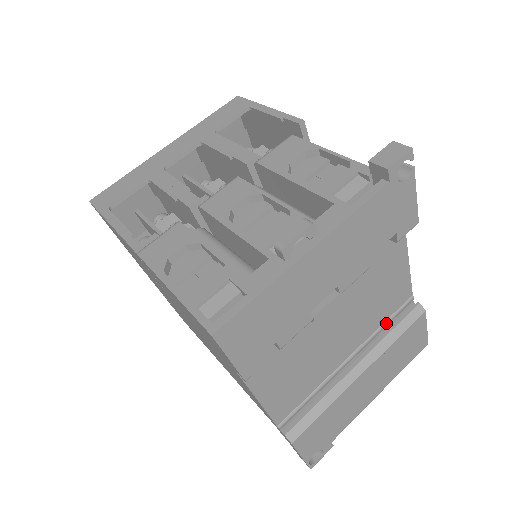
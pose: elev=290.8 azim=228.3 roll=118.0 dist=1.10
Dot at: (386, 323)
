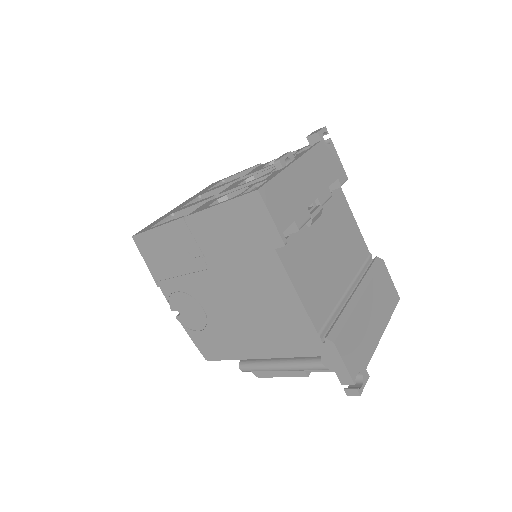
Dot at: (361, 269)
